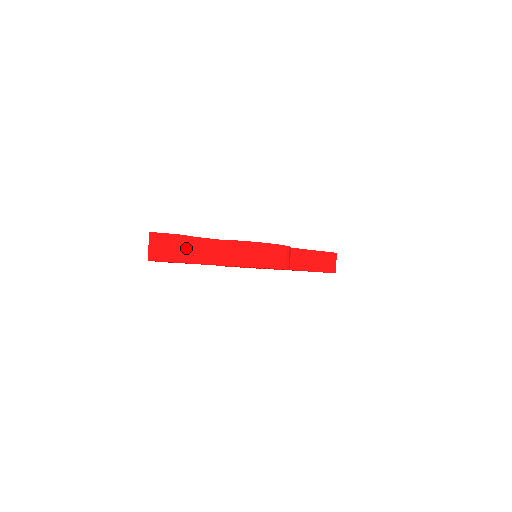
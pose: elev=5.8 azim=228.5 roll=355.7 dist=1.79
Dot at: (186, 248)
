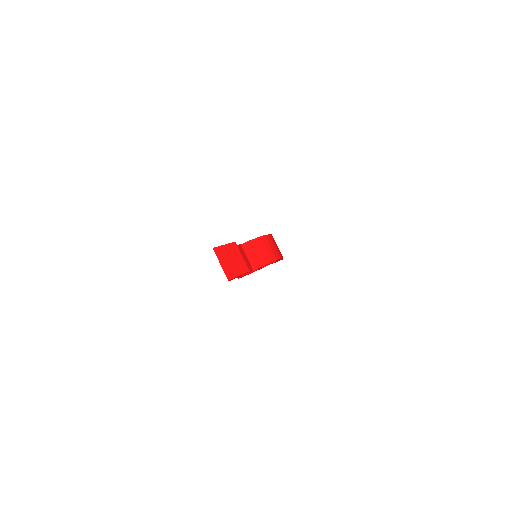
Dot at: occluded
